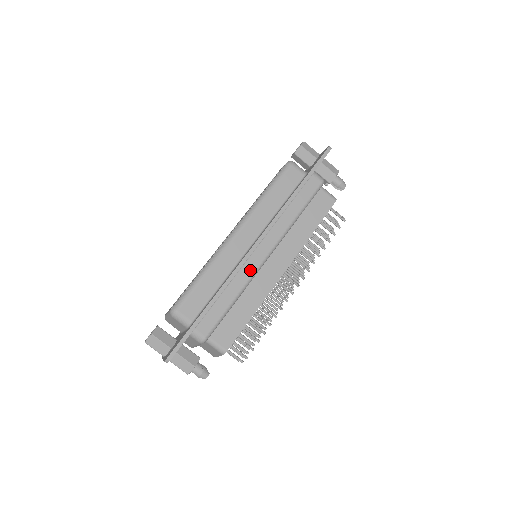
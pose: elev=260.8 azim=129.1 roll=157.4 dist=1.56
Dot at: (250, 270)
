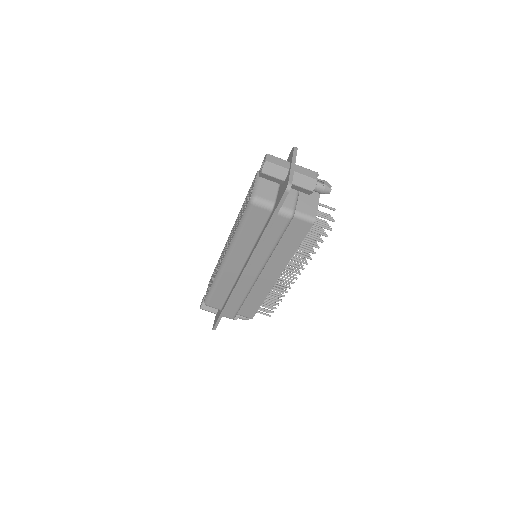
Dot at: (247, 286)
